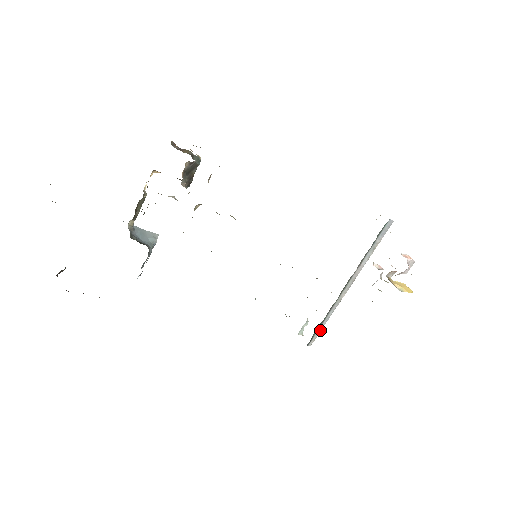
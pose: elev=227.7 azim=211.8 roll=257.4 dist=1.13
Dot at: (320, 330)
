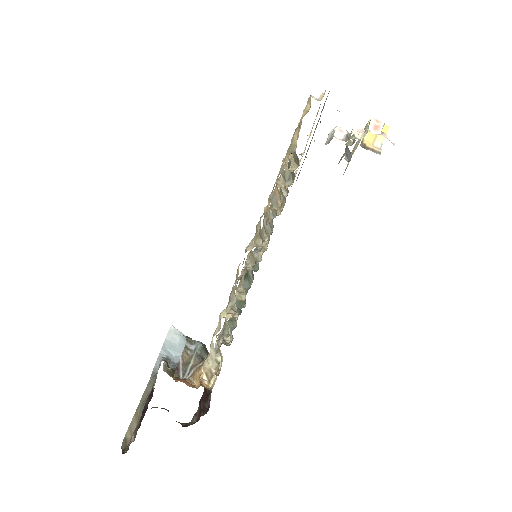
Dot at: (299, 172)
